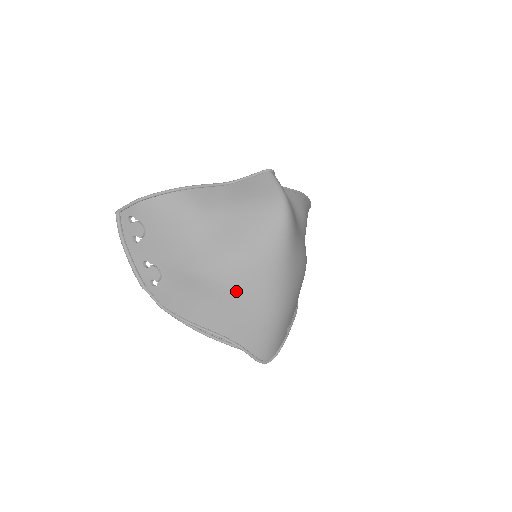
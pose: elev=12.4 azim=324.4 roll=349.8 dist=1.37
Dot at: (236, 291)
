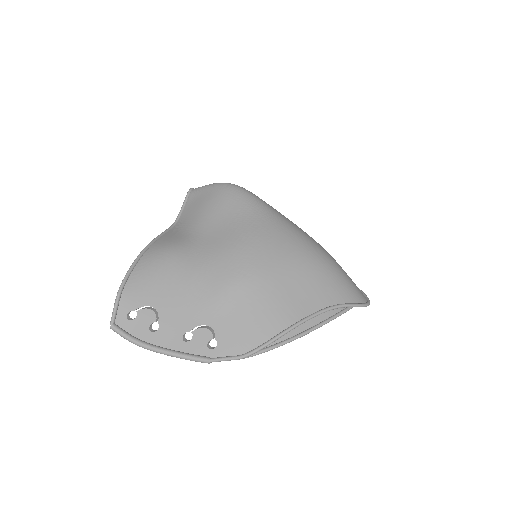
Dot at: (278, 262)
